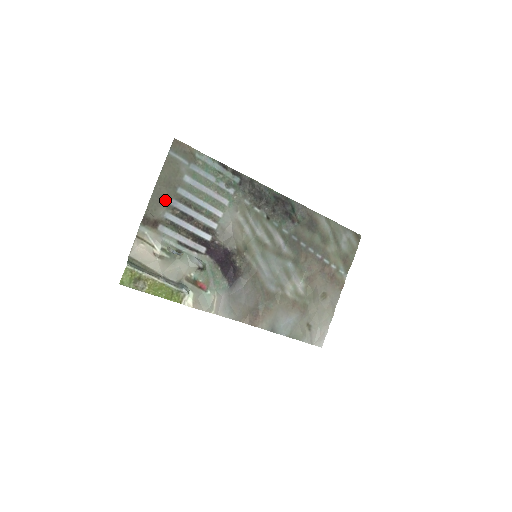
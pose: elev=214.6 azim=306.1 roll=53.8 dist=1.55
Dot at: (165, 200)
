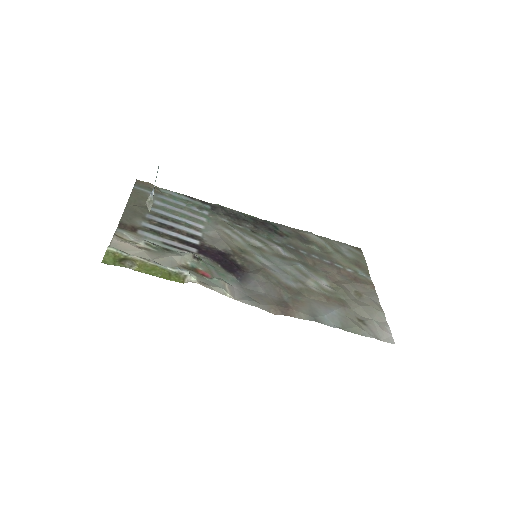
Dot at: (139, 214)
